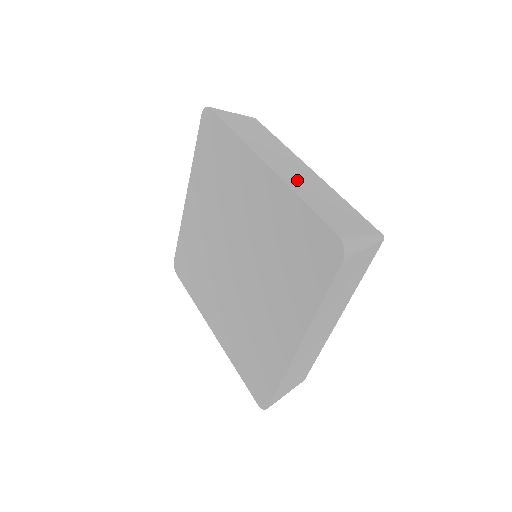
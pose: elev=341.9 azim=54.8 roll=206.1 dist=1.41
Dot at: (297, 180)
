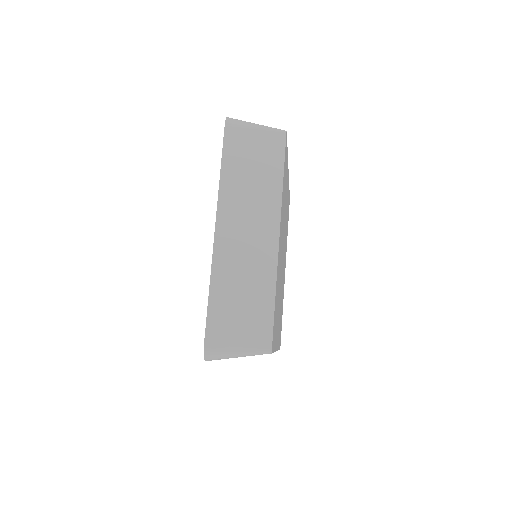
Dot at: (233, 260)
